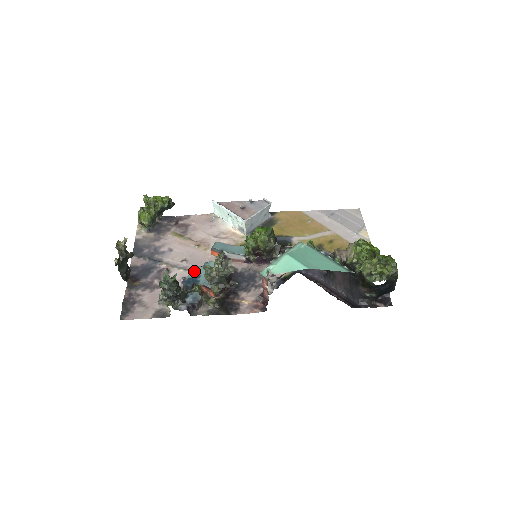
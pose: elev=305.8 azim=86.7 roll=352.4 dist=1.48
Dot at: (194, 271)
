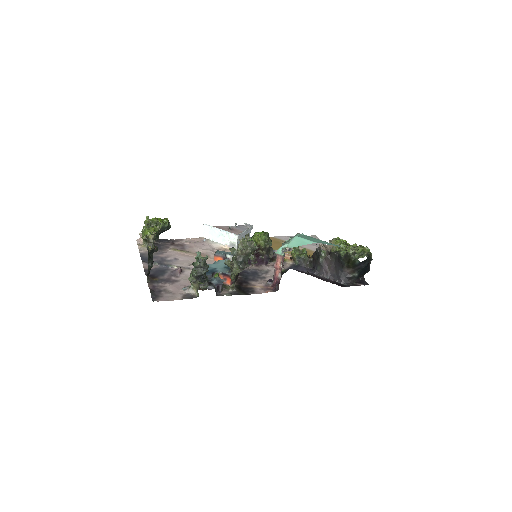
Dot at: occluded
